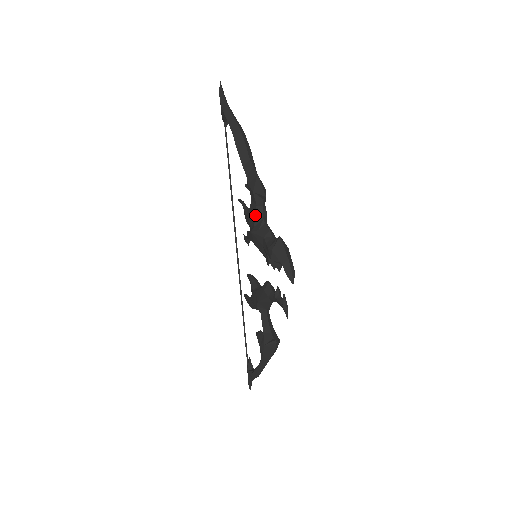
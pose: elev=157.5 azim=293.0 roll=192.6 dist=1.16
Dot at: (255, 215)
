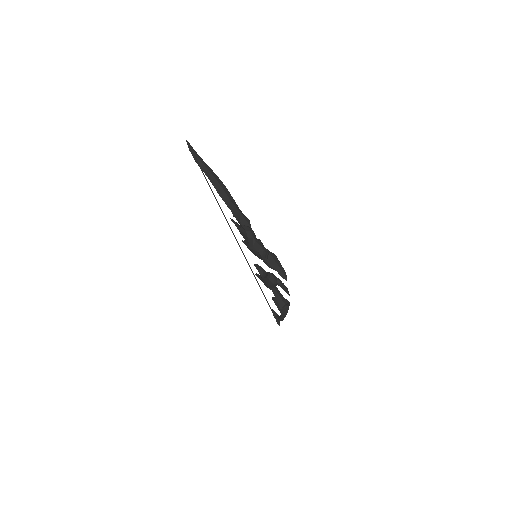
Dot at: (247, 237)
